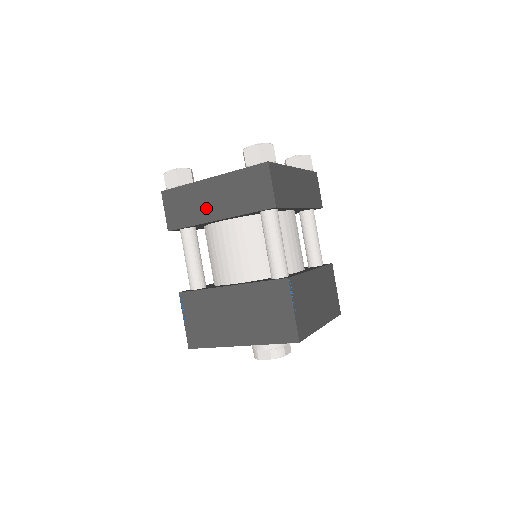
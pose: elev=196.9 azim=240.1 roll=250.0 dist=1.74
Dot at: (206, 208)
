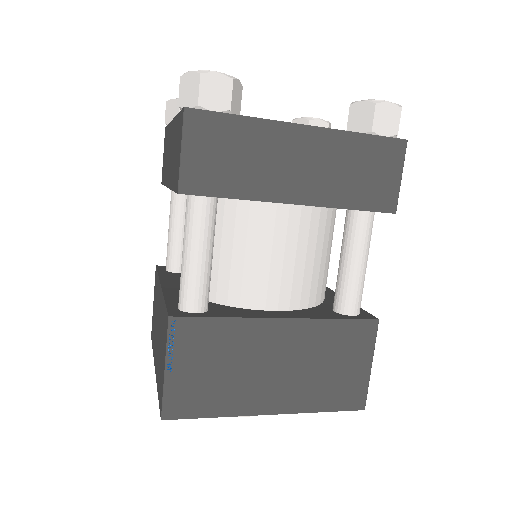
Dot at: (279, 176)
